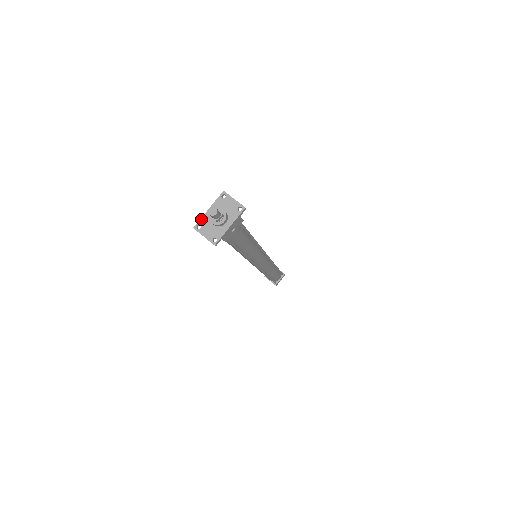
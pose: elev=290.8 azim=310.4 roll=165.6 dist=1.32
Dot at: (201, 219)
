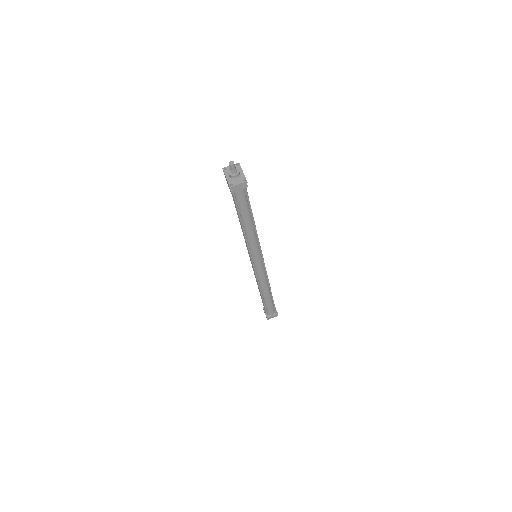
Dot at: (228, 182)
